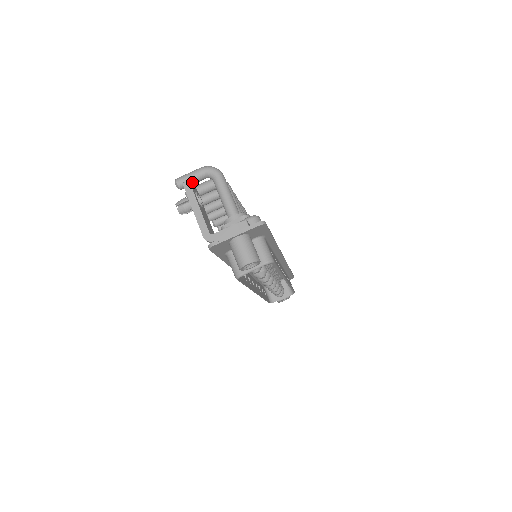
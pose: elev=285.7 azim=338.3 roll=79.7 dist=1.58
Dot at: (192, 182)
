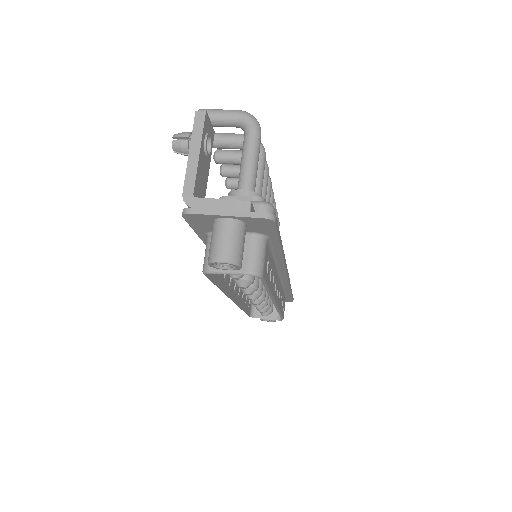
Dot at: (218, 123)
